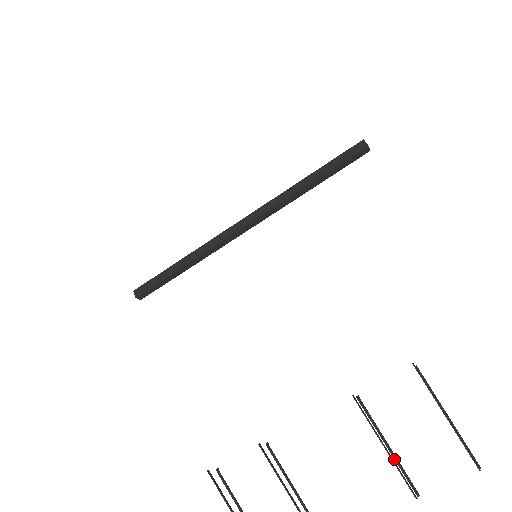
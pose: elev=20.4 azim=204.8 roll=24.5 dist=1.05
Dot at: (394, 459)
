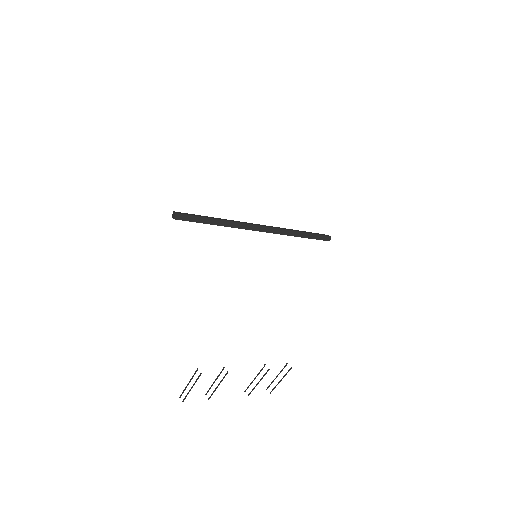
Dot at: (252, 382)
